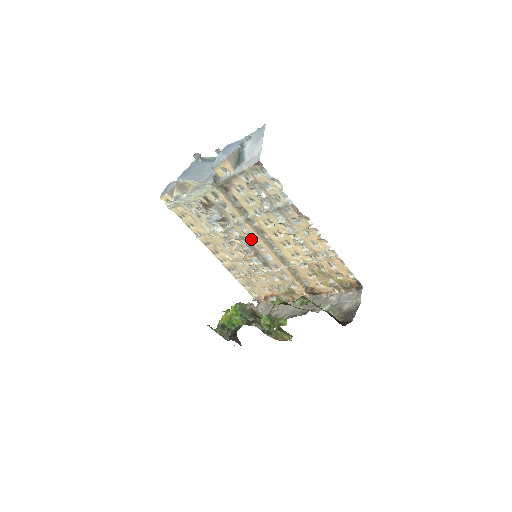
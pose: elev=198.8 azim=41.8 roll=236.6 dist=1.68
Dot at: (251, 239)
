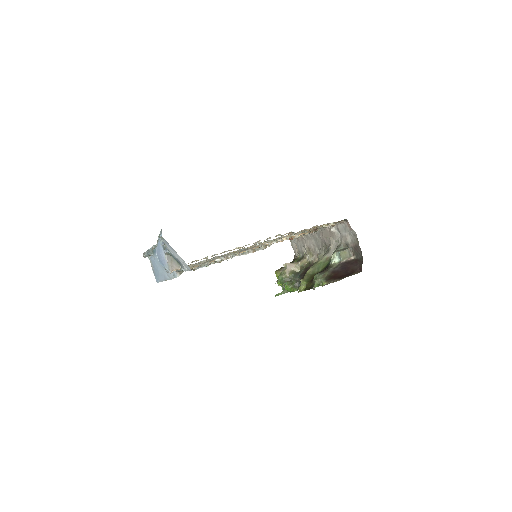
Dot at: occluded
